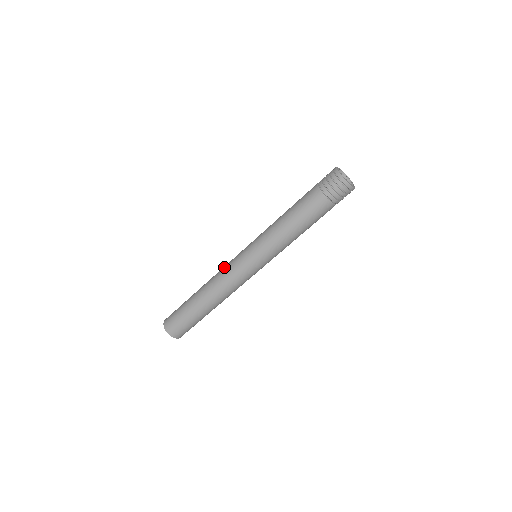
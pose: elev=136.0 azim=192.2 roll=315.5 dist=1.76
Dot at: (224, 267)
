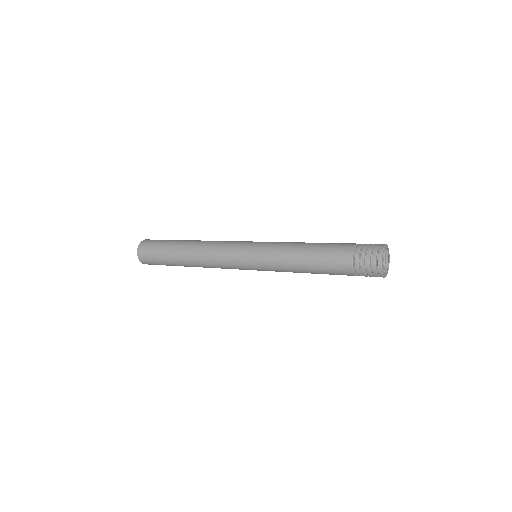
Dot at: occluded
